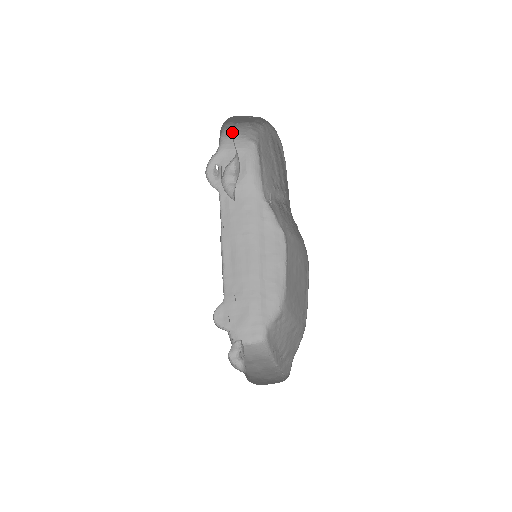
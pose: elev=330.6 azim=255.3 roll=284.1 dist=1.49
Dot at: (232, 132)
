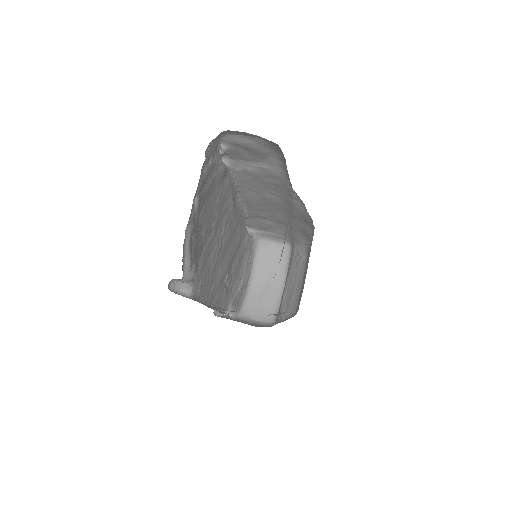
Dot at: occluded
